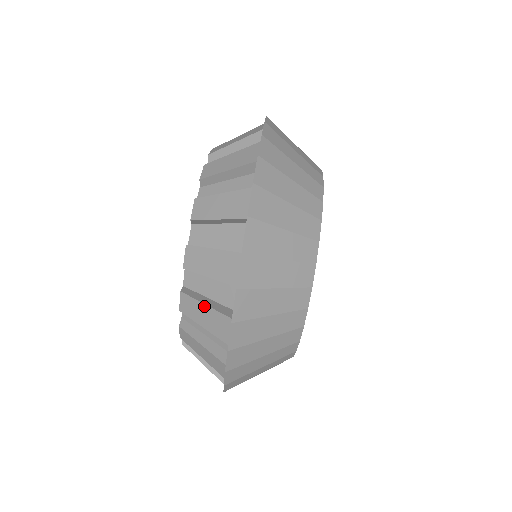
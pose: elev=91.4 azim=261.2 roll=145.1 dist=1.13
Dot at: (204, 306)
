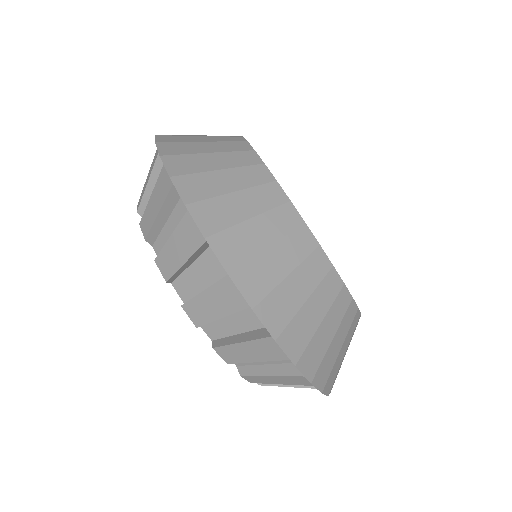
Dot at: occluded
